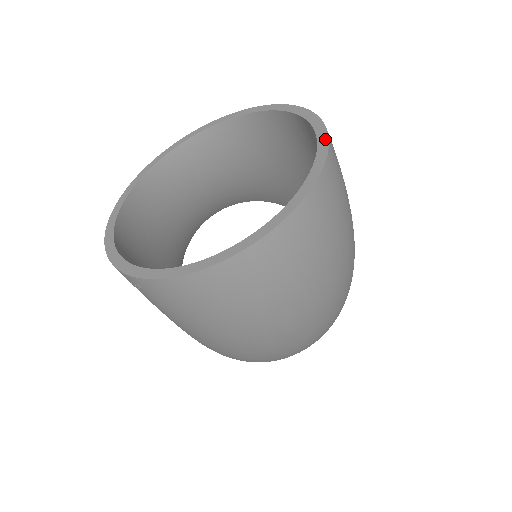
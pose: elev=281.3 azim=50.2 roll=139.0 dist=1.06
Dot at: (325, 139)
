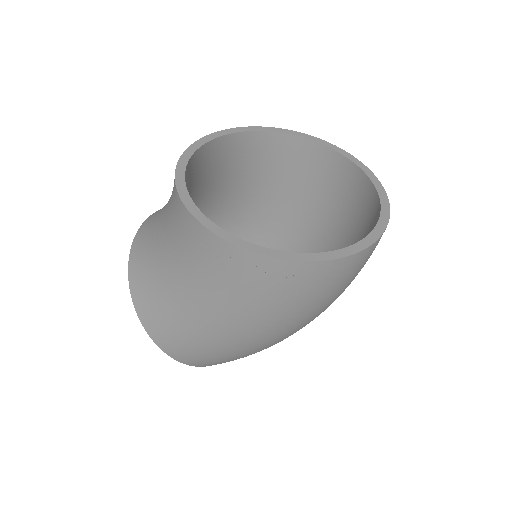
Dot at: (358, 161)
